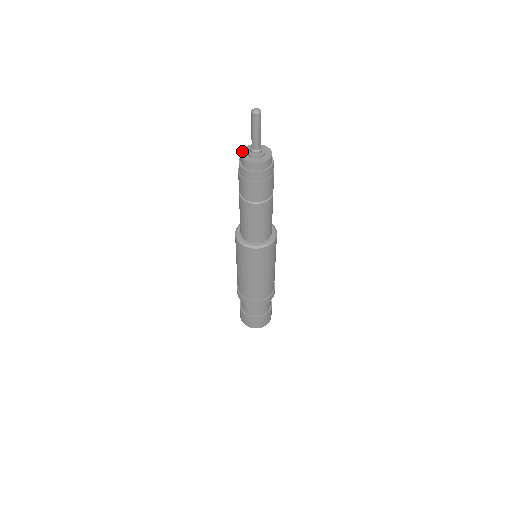
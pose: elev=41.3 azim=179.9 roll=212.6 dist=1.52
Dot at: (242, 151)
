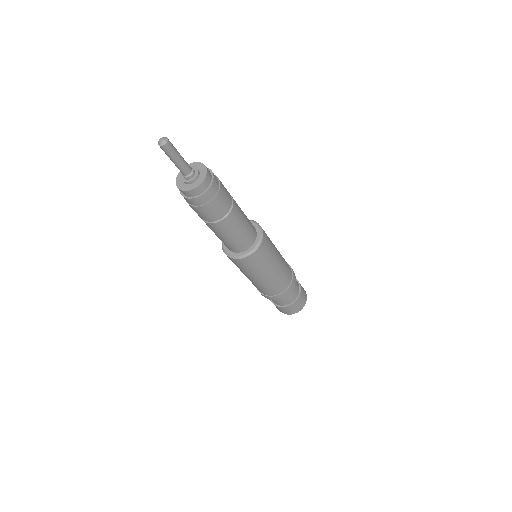
Dot at: (177, 183)
